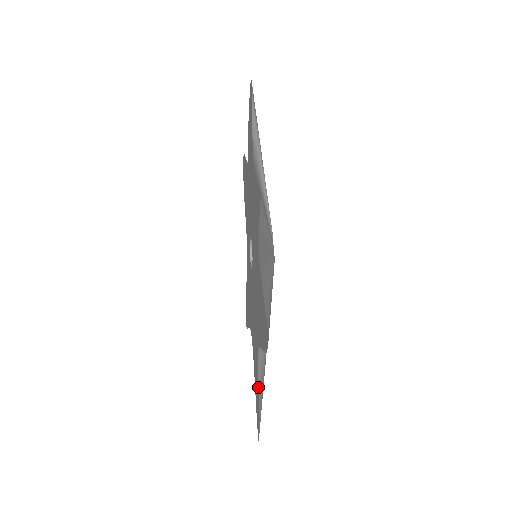
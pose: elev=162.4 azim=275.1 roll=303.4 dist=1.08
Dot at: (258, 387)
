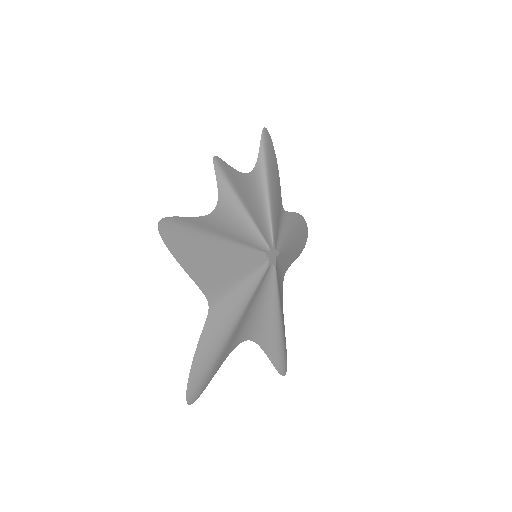
Dot at: (199, 340)
